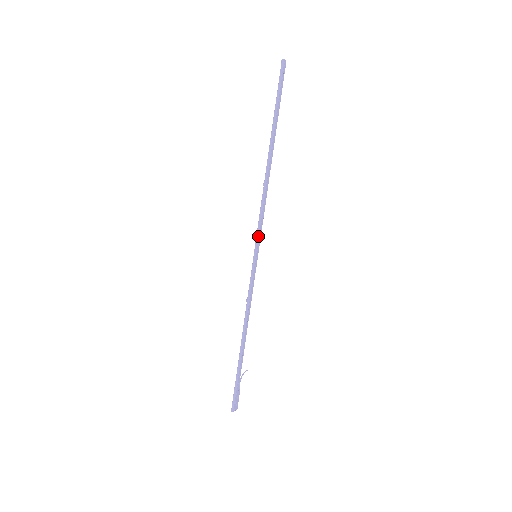
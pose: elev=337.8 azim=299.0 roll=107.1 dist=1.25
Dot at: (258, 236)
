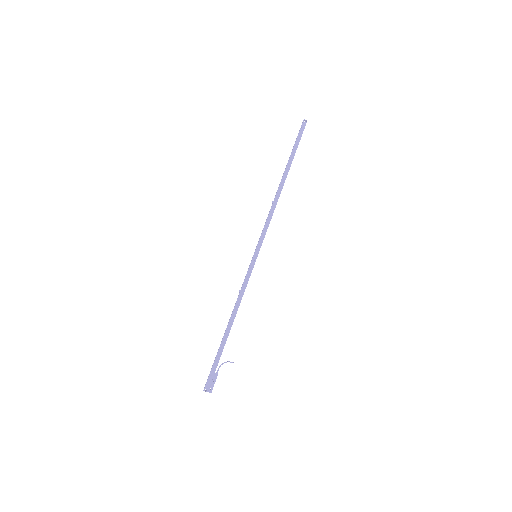
Dot at: (259, 239)
